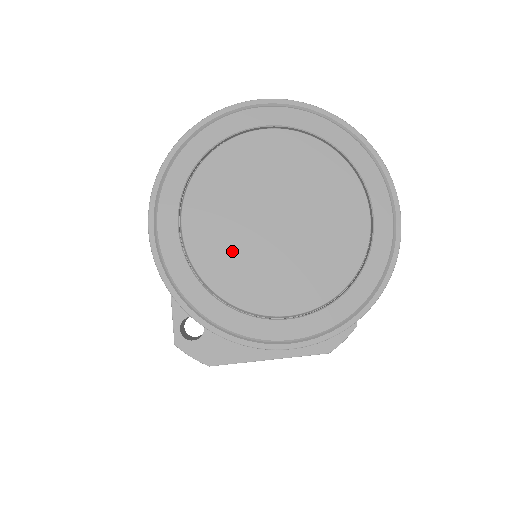
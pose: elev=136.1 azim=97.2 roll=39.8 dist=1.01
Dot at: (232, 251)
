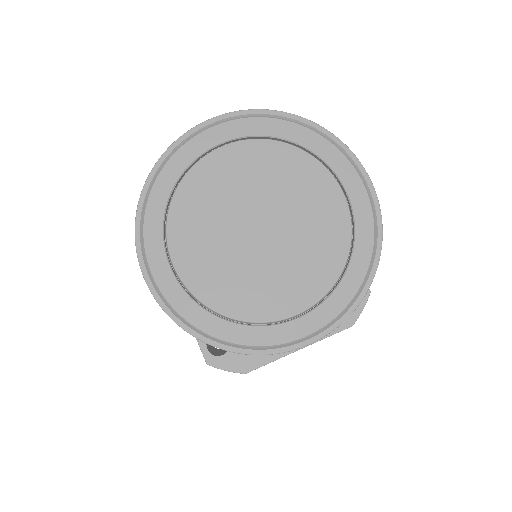
Dot at: (227, 272)
